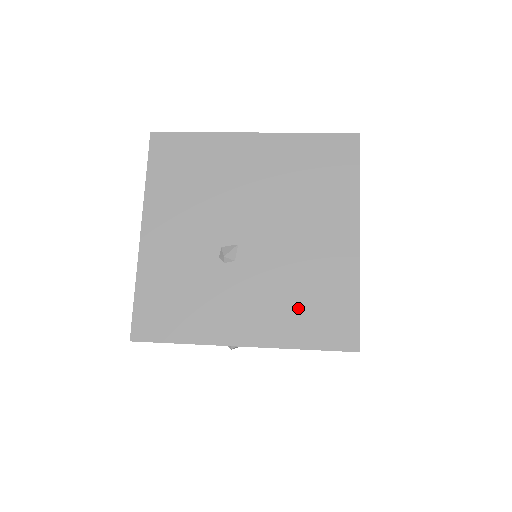
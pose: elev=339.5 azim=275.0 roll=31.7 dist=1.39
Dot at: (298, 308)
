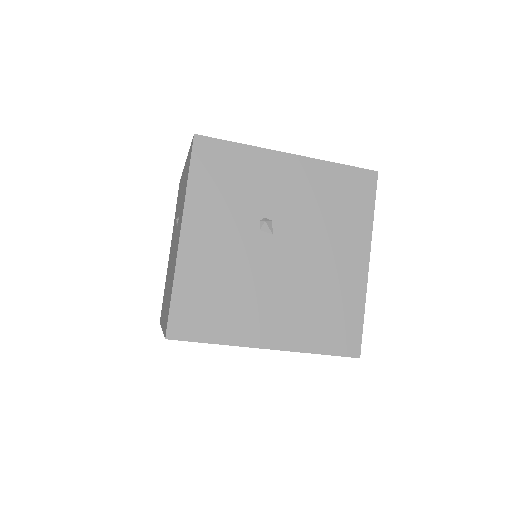
Dot at: occluded
